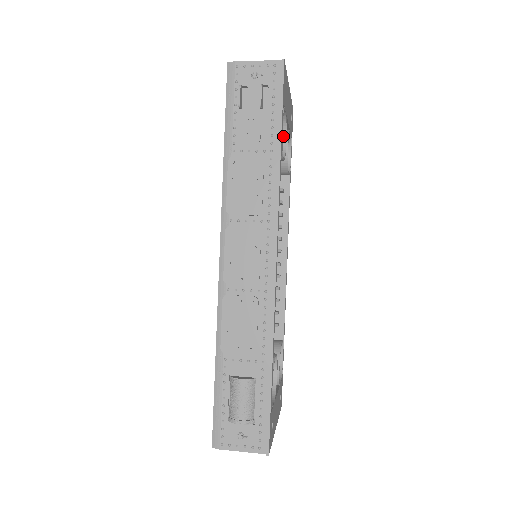
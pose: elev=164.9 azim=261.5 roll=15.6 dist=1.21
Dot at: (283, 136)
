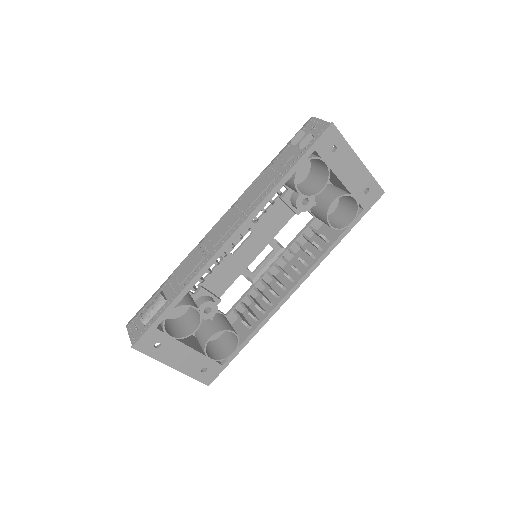
Dot at: (323, 185)
